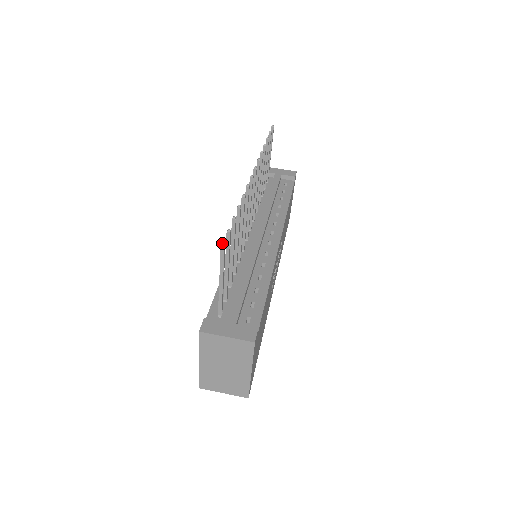
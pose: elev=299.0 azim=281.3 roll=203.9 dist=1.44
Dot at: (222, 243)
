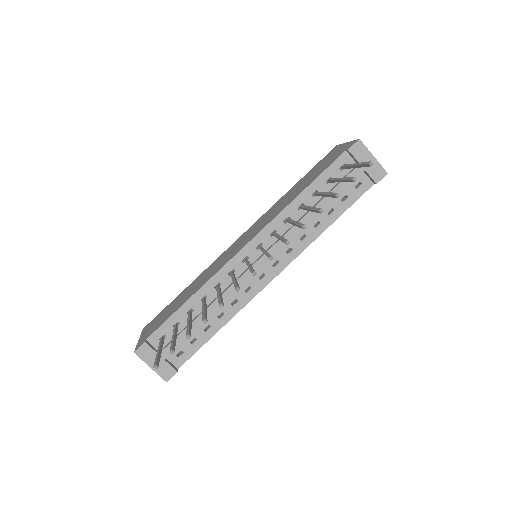
Dot at: (155, 368)
